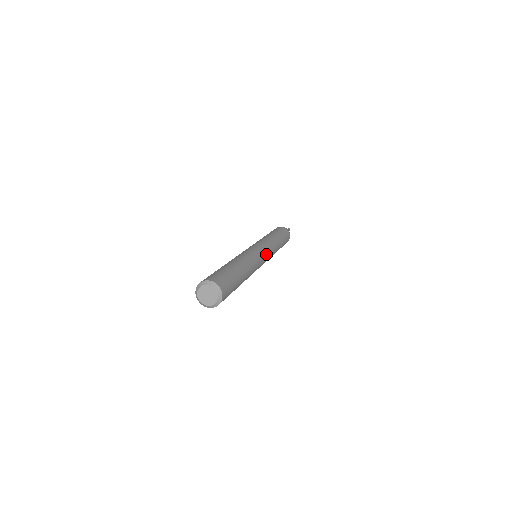
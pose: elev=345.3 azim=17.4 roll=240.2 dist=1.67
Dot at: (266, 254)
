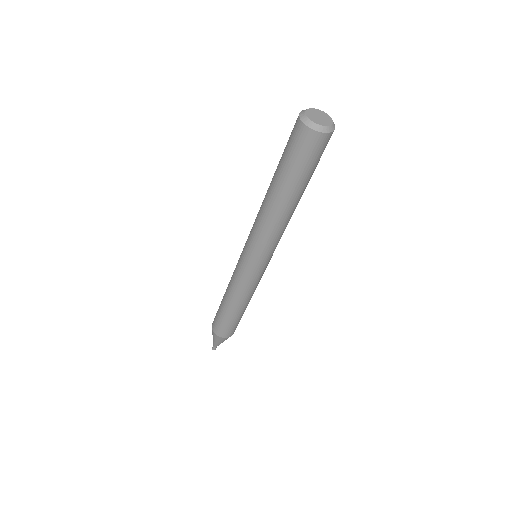
Dot at: occluded
